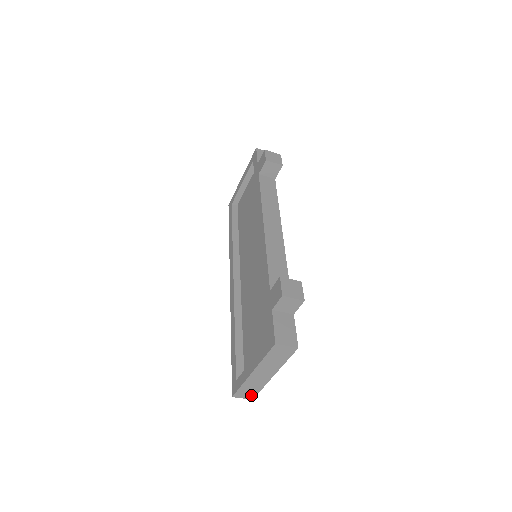
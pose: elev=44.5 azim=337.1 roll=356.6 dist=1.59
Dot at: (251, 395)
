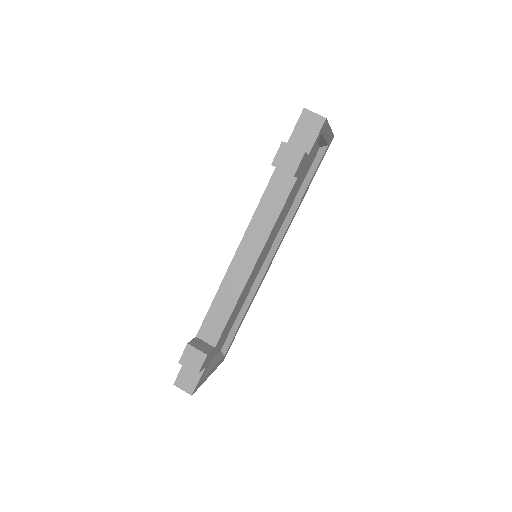
Dot at: occluded
